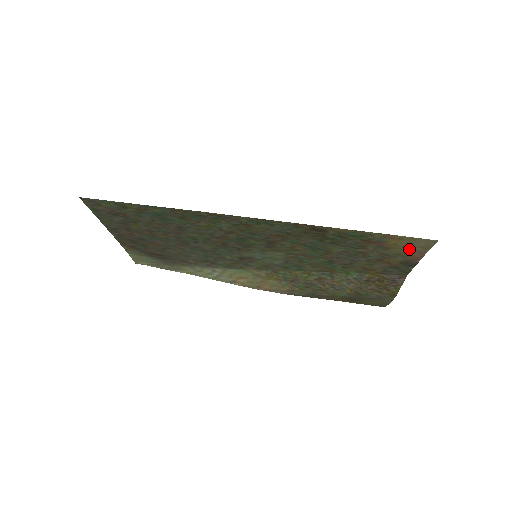
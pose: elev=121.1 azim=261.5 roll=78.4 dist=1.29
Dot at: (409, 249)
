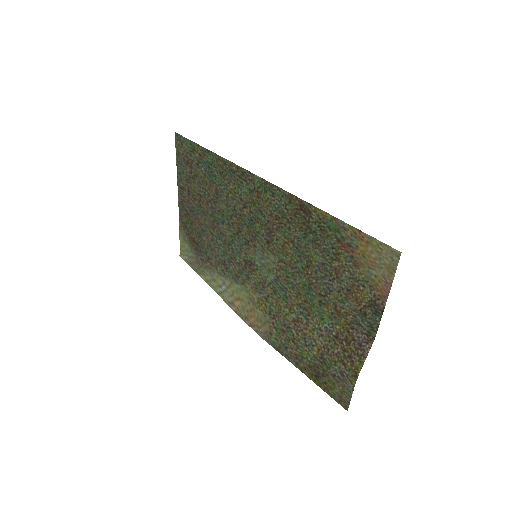
Dot at: (376, 270)
